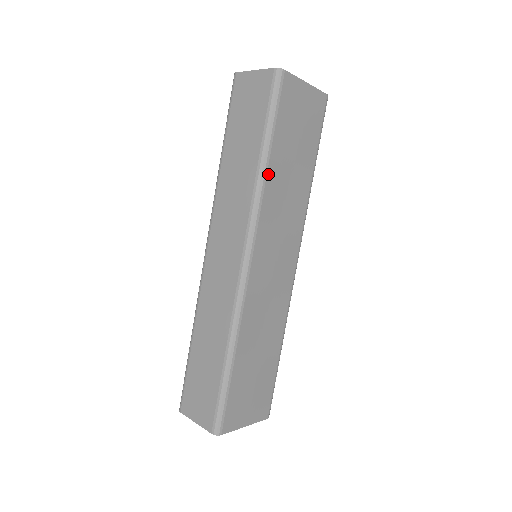
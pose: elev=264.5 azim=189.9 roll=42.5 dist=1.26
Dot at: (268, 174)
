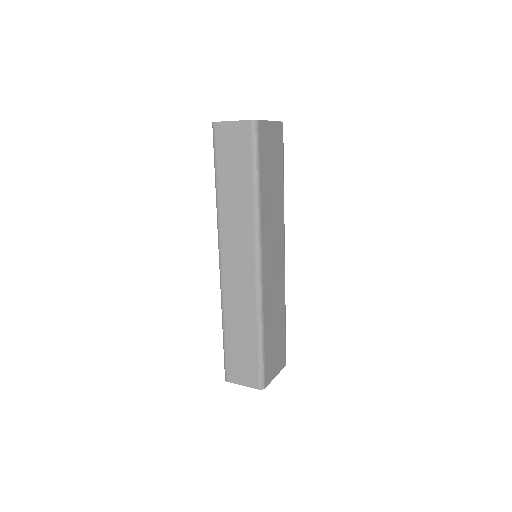
Dot at: (261, 200)
